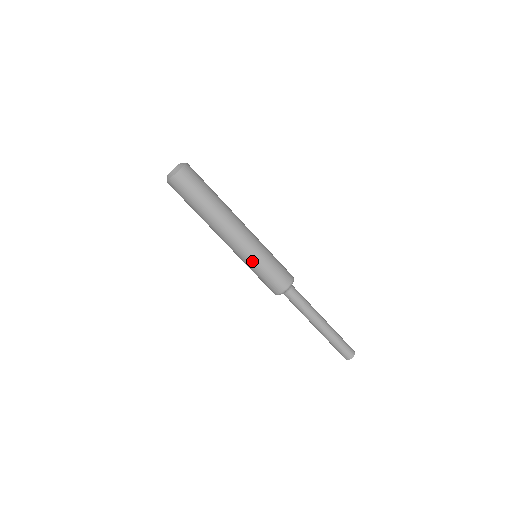
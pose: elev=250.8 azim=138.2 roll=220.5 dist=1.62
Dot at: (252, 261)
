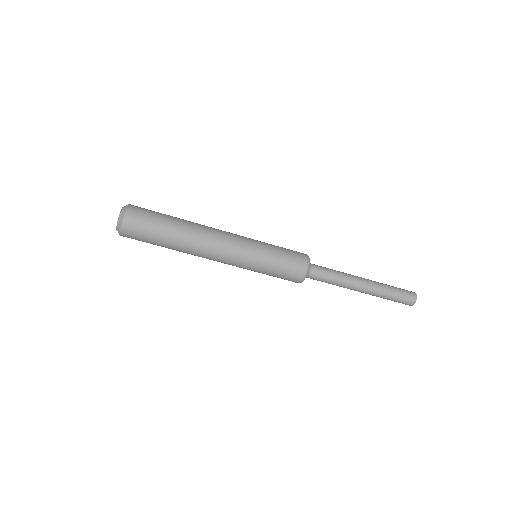
Dot at: (254, 266)
